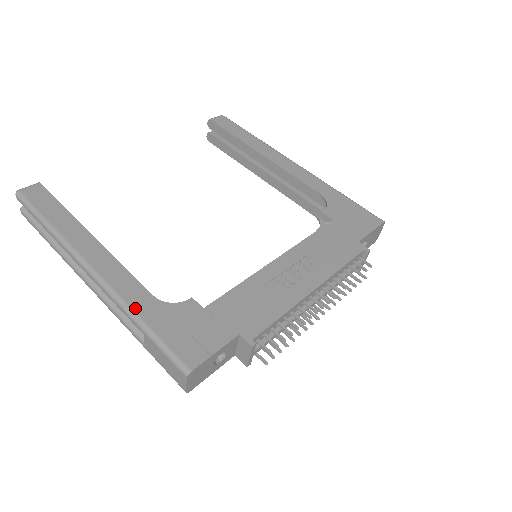
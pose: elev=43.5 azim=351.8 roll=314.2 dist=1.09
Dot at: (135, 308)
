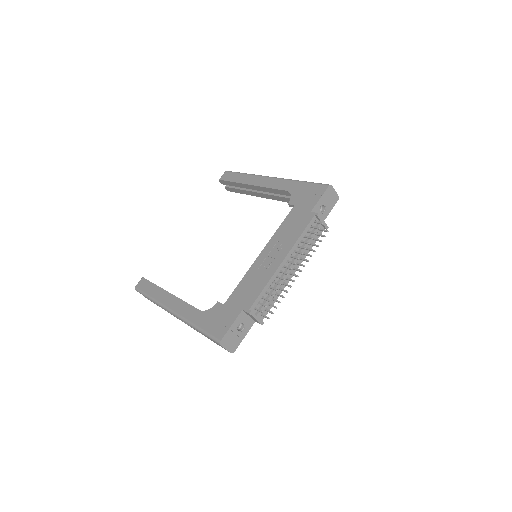
Dot at: (192, 321)
